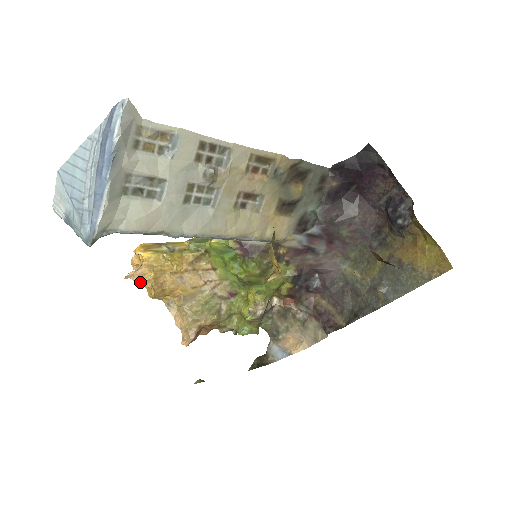
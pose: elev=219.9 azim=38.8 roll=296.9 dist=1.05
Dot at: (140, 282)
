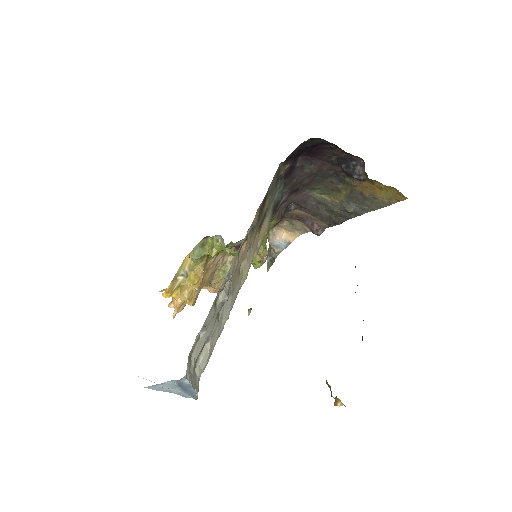
Dot at: (182, 309)
